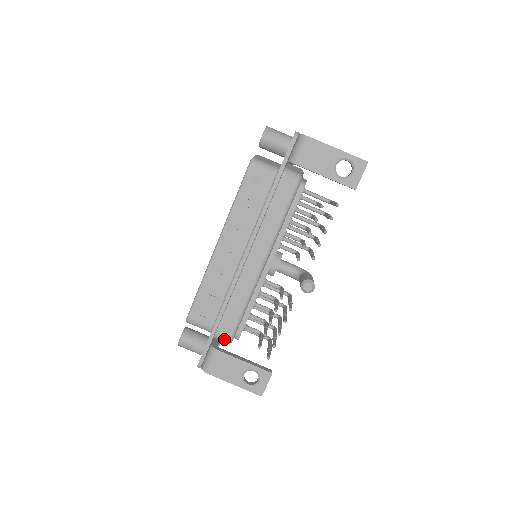
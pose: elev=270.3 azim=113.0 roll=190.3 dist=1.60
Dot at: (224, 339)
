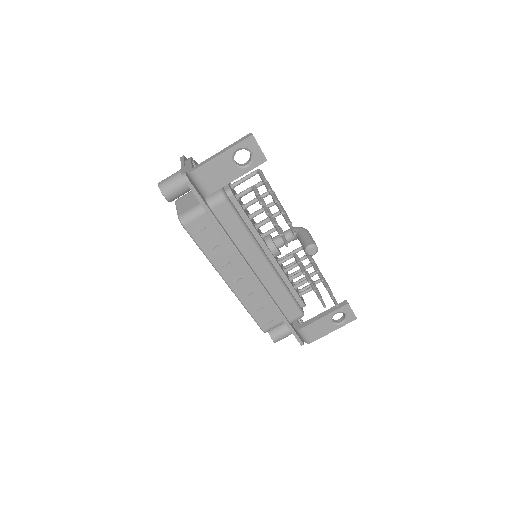
Dot at: (298, 318)
